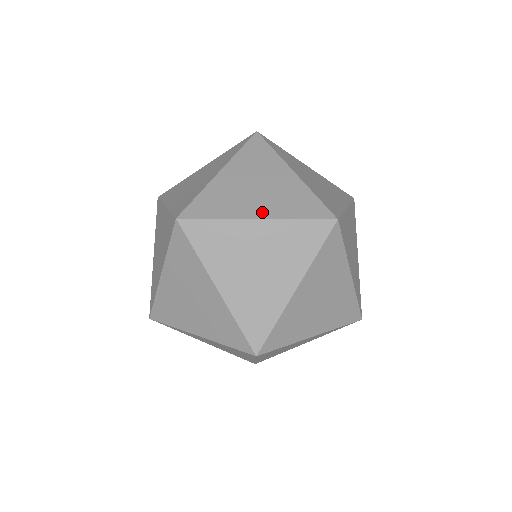
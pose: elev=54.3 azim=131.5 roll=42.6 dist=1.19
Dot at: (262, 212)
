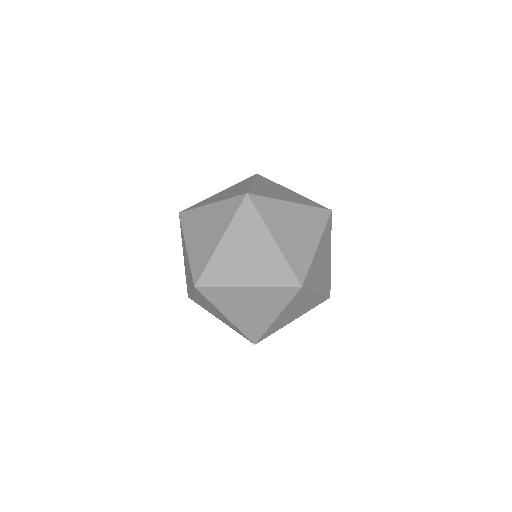
Dot at: occluded
